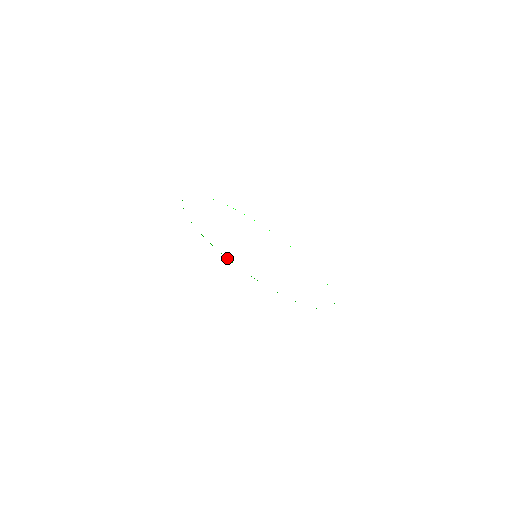
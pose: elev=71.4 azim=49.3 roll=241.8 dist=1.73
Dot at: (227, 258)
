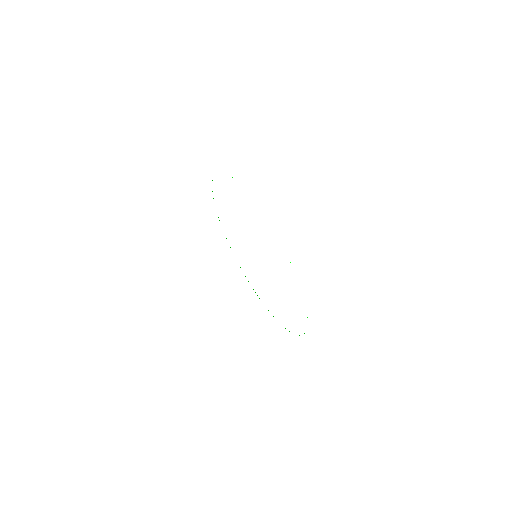
Dot at: occluded
